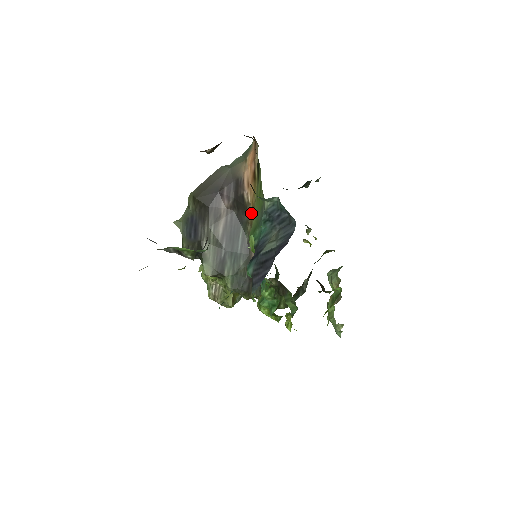
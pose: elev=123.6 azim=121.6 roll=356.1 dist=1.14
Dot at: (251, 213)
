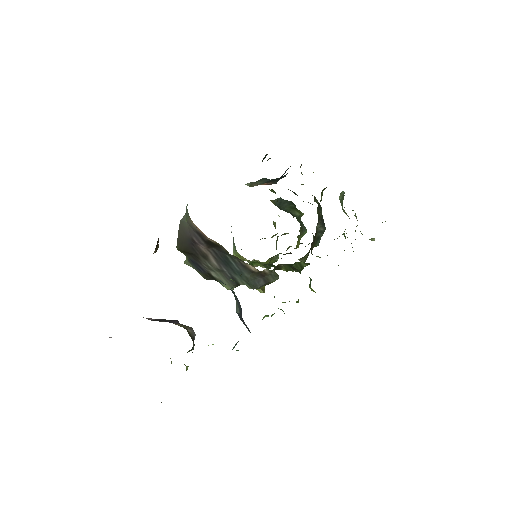
Dot at: (224, 249)
